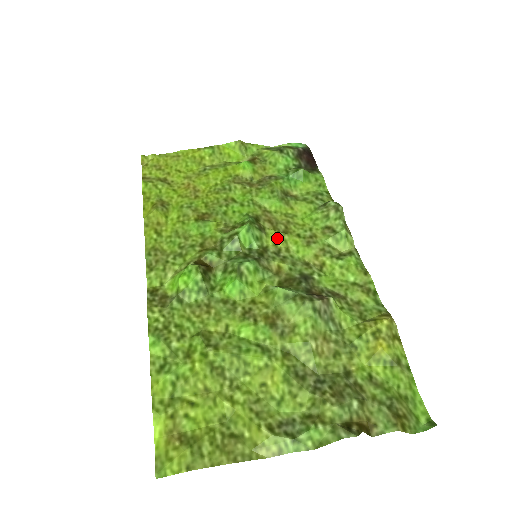
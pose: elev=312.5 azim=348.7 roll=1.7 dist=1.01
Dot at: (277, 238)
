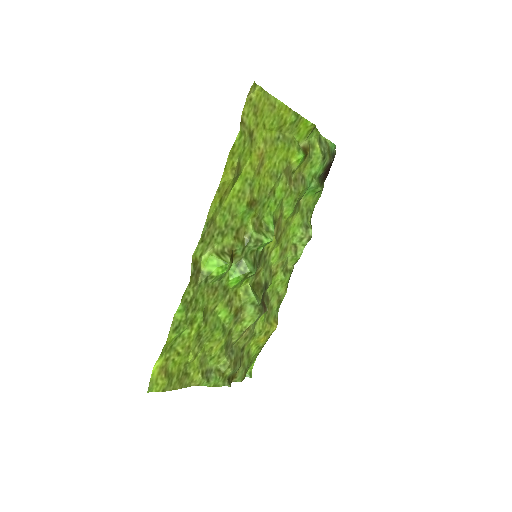
Dot at: (272, 245)
